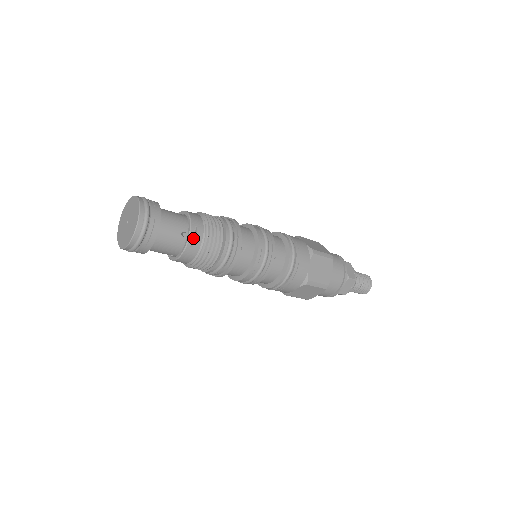
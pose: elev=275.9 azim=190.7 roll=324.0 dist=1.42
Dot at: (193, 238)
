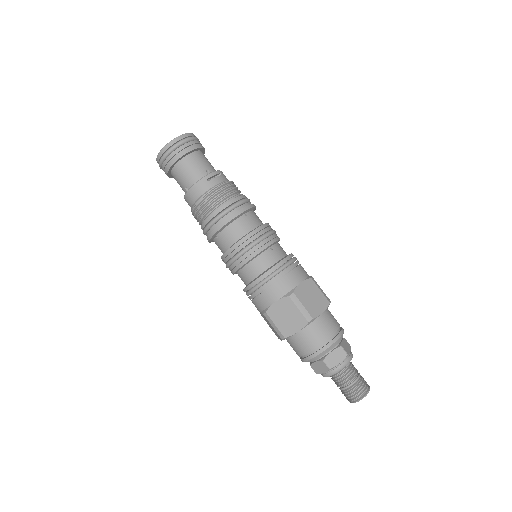
Dot at: (213, 180)
